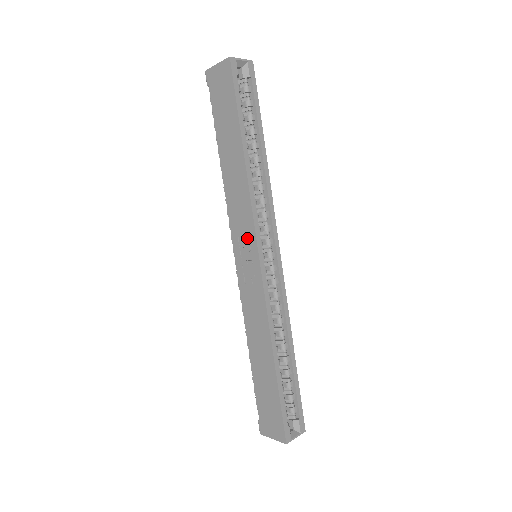
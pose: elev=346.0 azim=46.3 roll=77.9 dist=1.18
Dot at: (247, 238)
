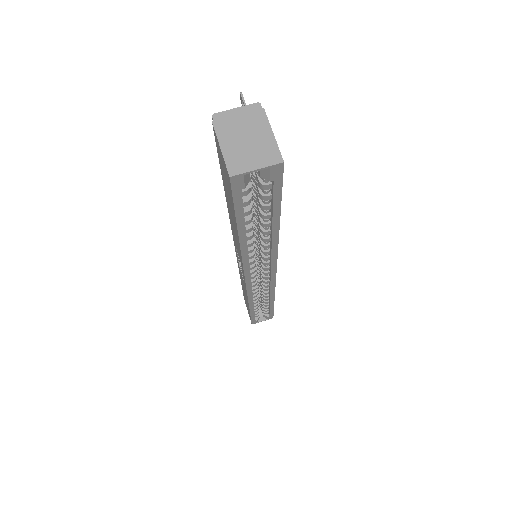
Dot at: occluded
